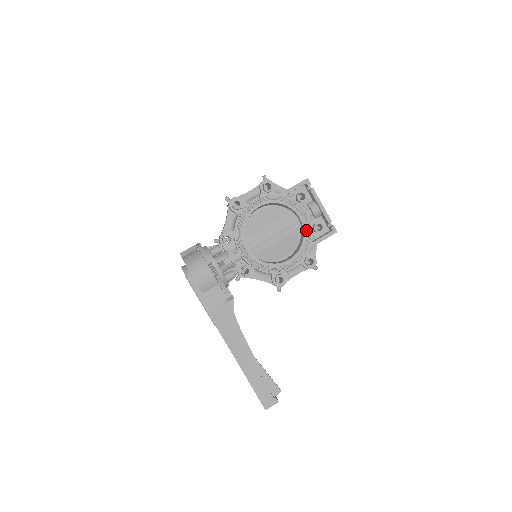
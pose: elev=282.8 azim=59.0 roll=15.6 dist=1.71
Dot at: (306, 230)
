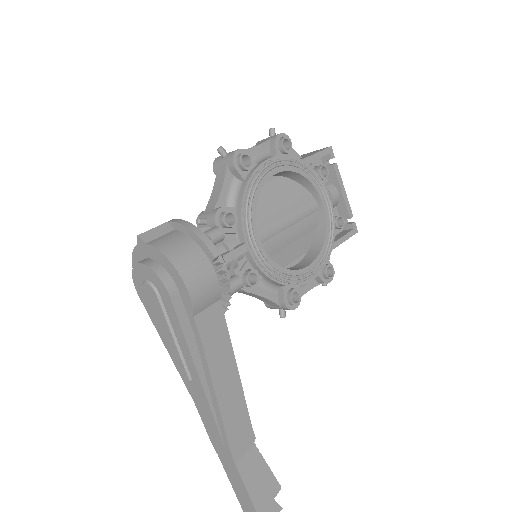
Dot at: (329, 223)
